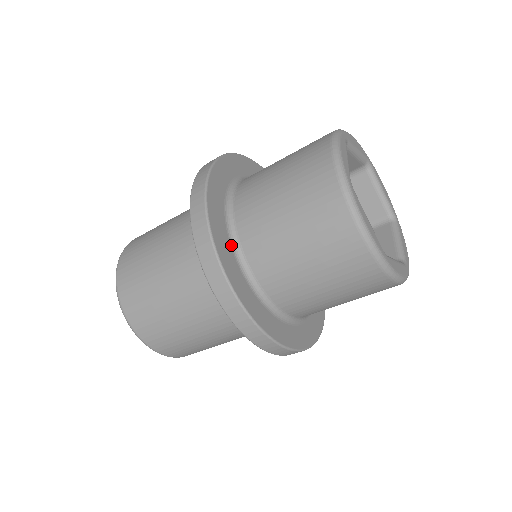
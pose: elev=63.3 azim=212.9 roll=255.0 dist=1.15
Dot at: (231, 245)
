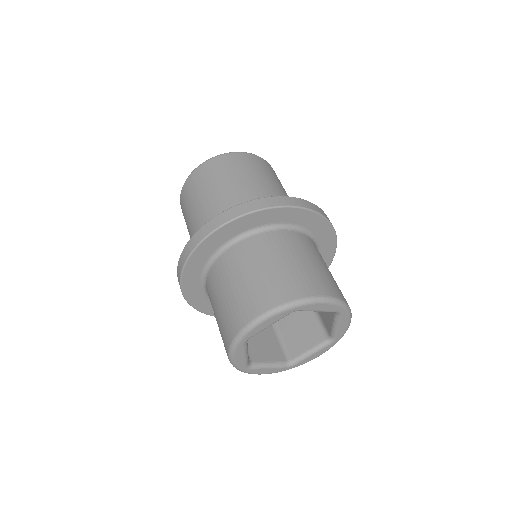
Dot at: (203, 269)
